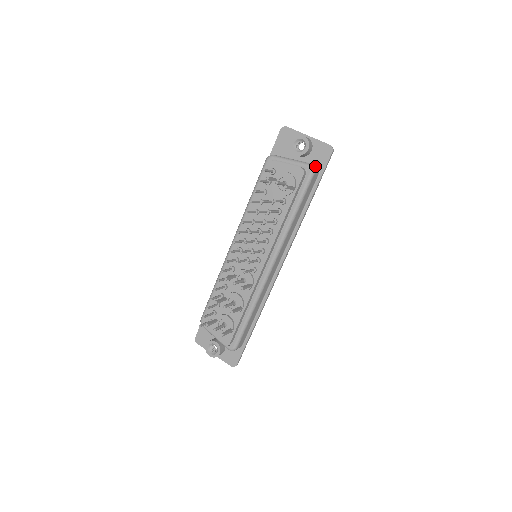
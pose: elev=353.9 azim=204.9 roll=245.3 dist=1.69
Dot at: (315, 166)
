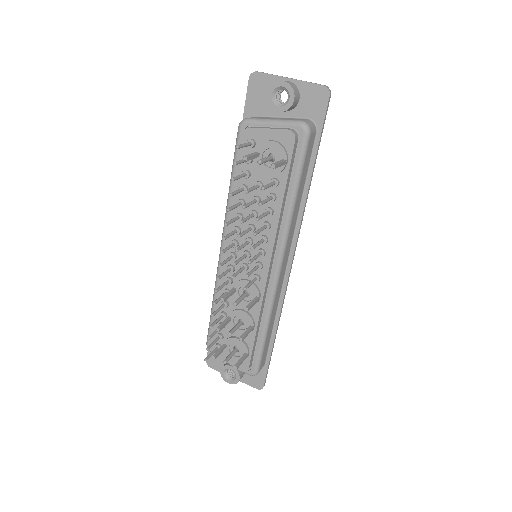
Dot at: (309, 122)
